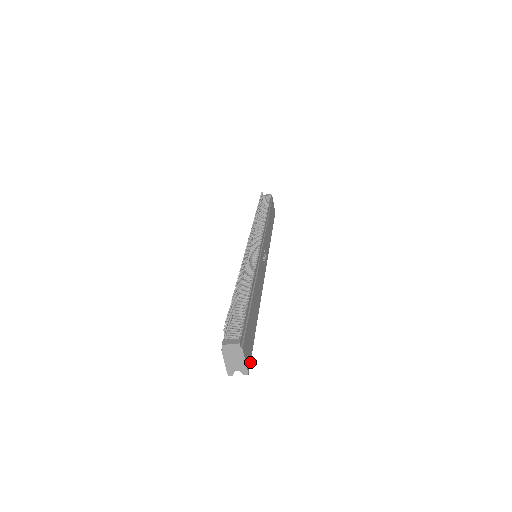
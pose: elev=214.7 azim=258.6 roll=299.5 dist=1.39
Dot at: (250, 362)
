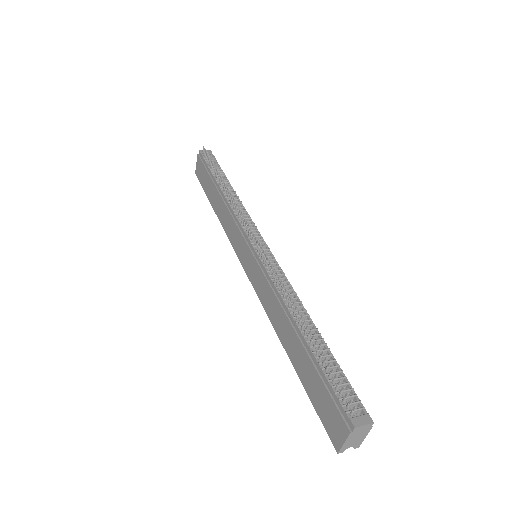
Dot at: occluded
